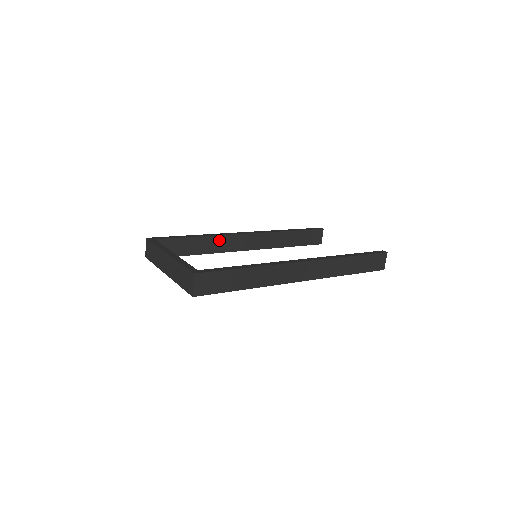
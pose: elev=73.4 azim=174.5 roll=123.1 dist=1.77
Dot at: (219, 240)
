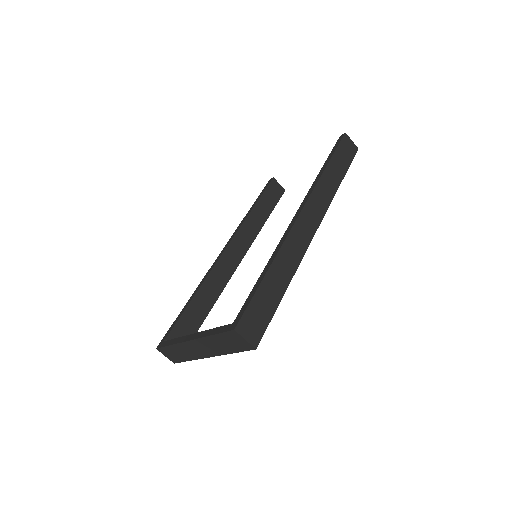
Dot at: (212, 280)
